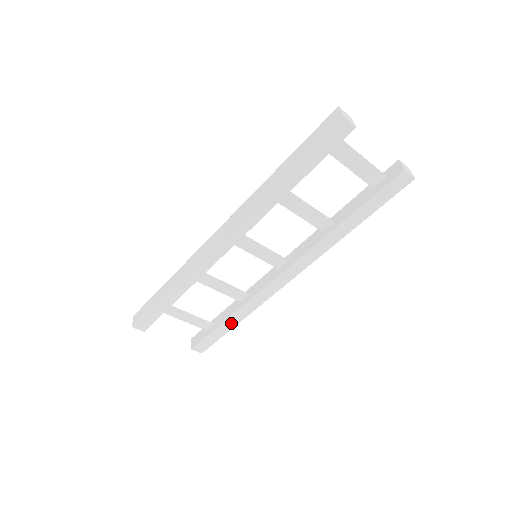
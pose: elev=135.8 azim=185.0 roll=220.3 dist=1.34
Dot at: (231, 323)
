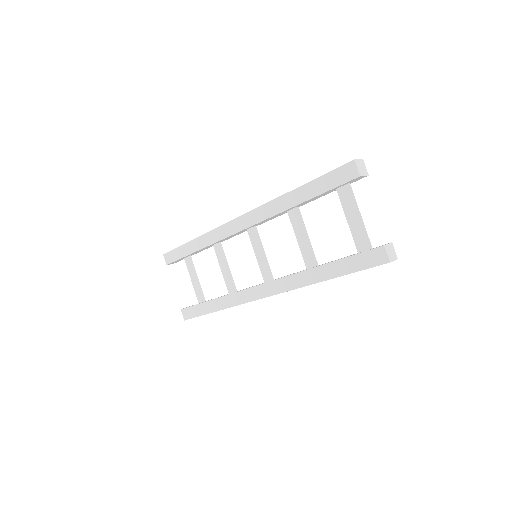
Dot at: (213, 306)
